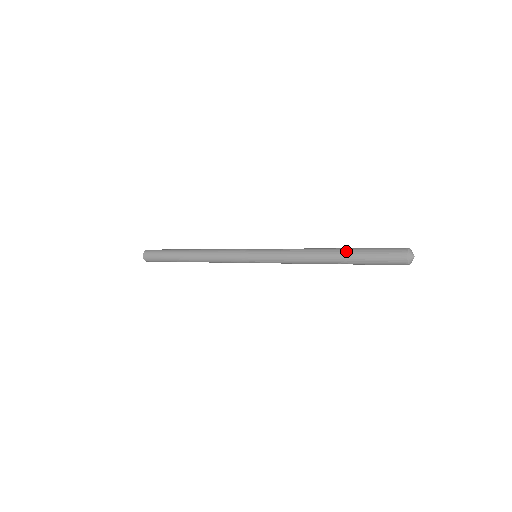
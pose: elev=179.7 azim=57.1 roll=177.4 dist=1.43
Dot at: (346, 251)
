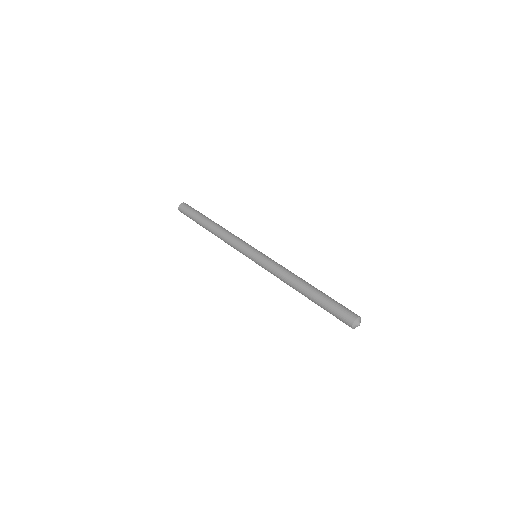
Dot at: (312, 299)
